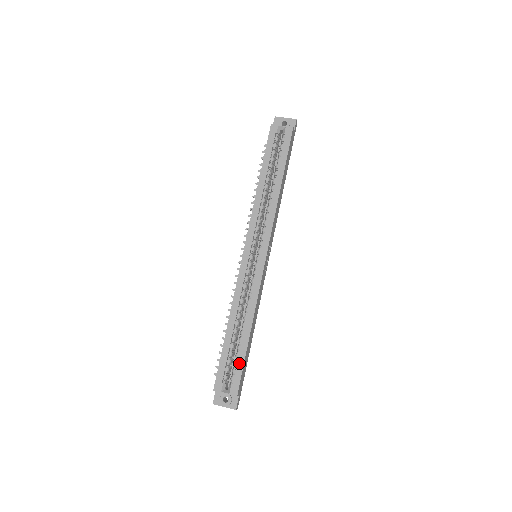
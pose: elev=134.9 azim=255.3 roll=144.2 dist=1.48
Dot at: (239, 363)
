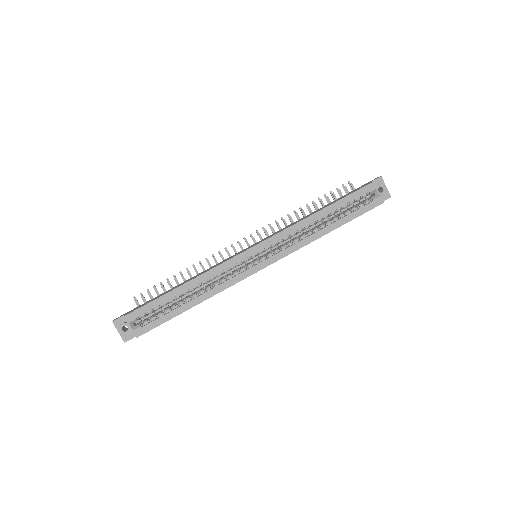
Dot at: (163, 318)
